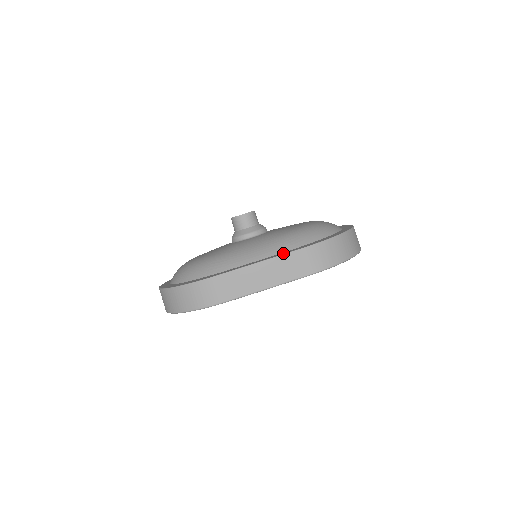
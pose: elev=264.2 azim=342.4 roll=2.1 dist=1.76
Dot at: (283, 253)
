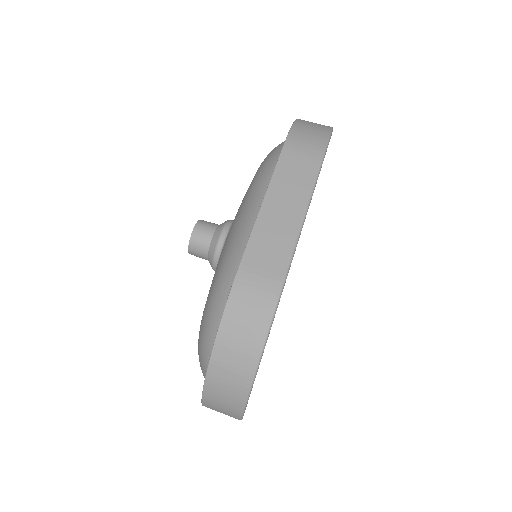
Dot at: (272, 176)
